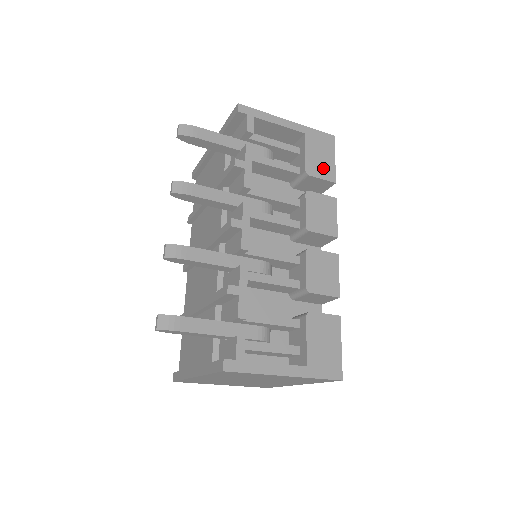
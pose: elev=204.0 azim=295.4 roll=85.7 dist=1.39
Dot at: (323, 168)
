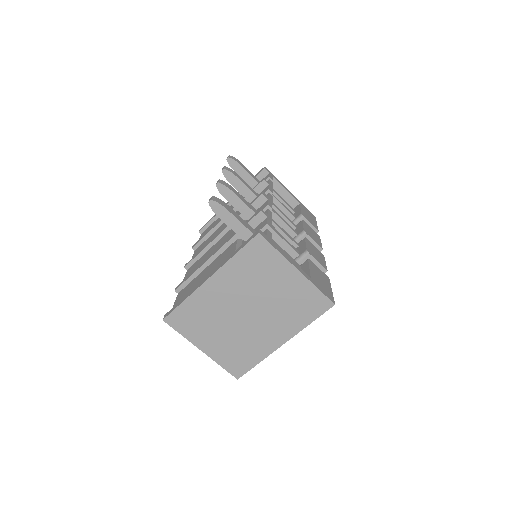
Dot at: (311, 221)
